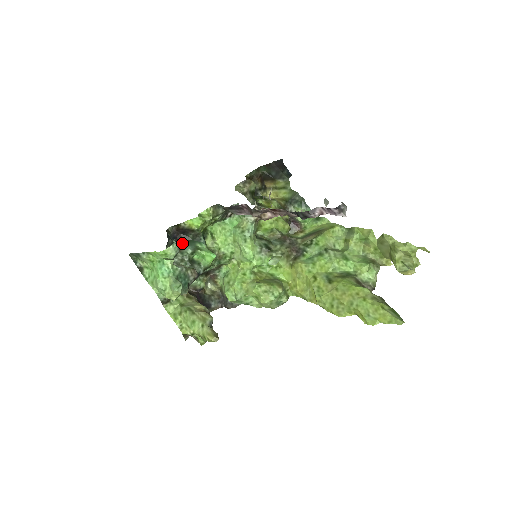
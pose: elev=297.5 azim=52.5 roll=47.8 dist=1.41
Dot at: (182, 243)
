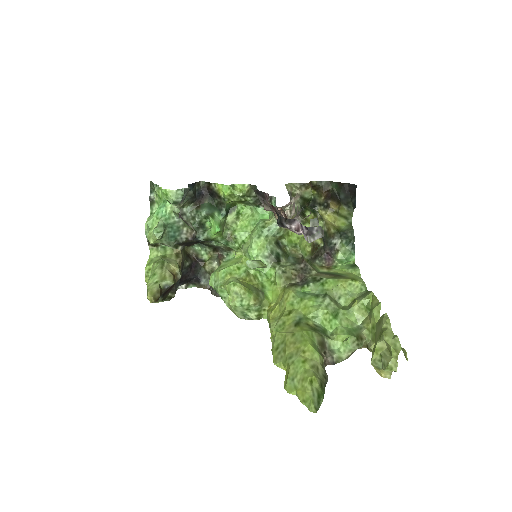
Dot at: (204, 203)
